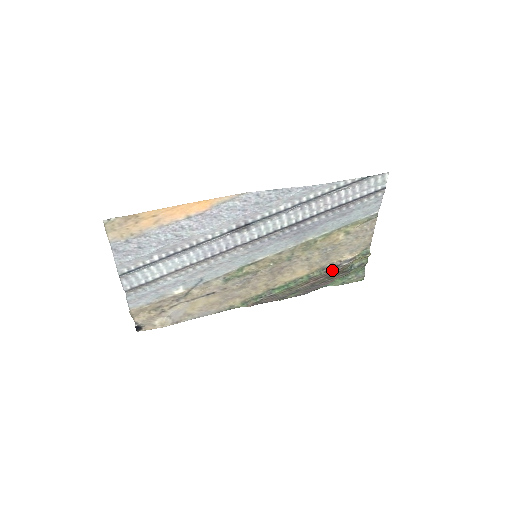
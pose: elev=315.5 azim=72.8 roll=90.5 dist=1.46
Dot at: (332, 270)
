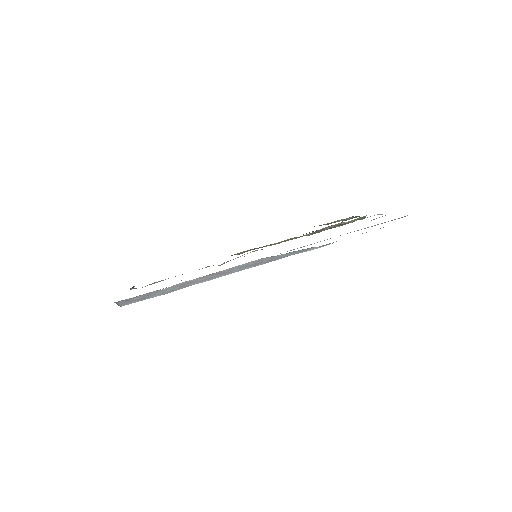
Dot at: (324, 230)
